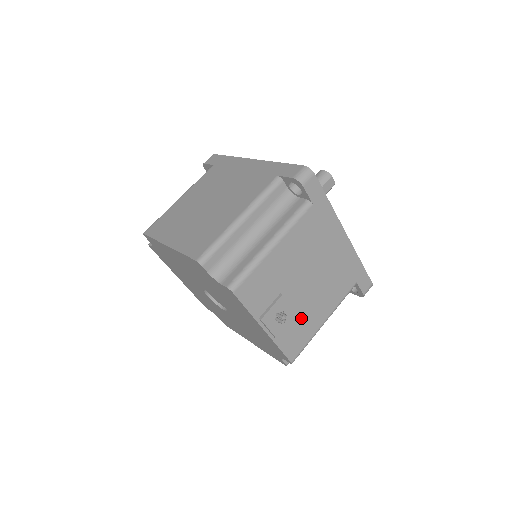
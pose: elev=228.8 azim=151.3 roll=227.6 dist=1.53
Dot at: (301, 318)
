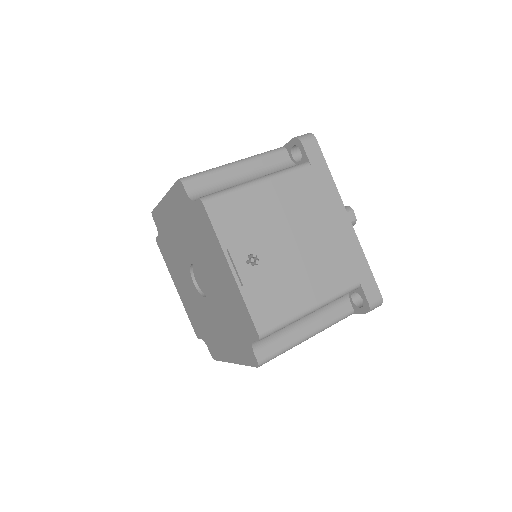
Dot at: (280, 283)
